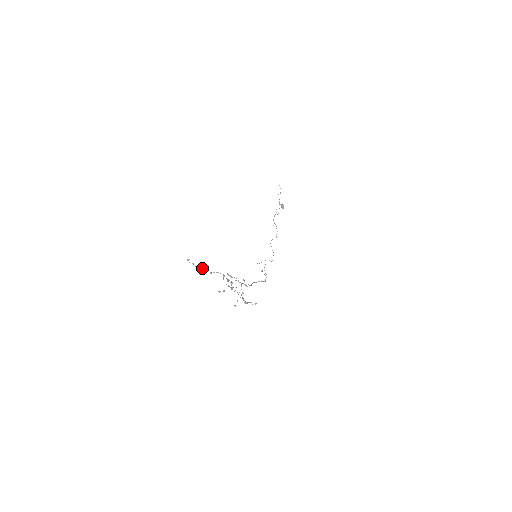
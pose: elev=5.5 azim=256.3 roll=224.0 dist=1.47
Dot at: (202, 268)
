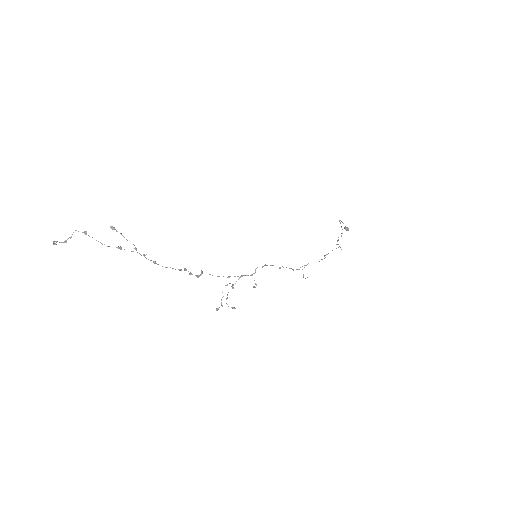
Dot at: (65, 241)
